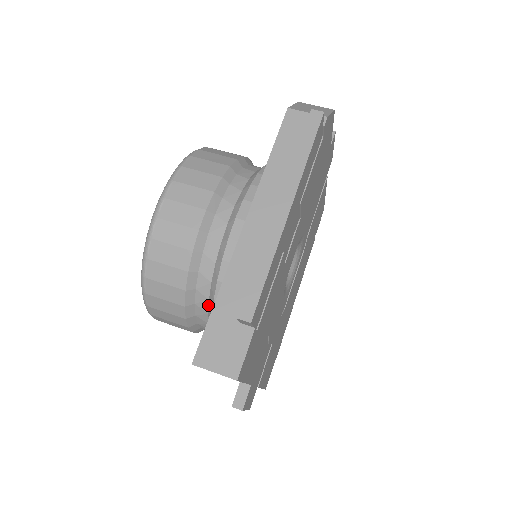
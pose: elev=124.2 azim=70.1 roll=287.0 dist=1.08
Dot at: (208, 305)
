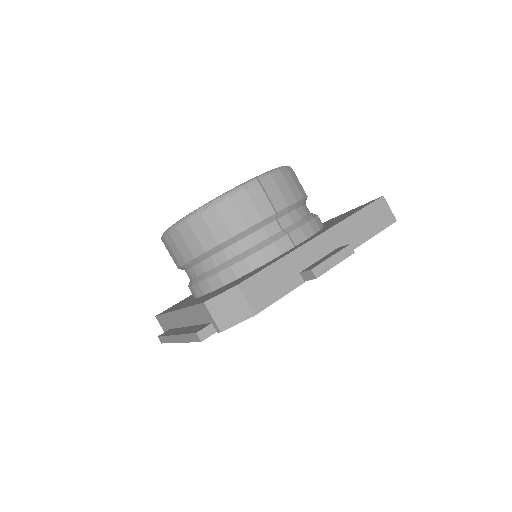
Dot at: occluded
